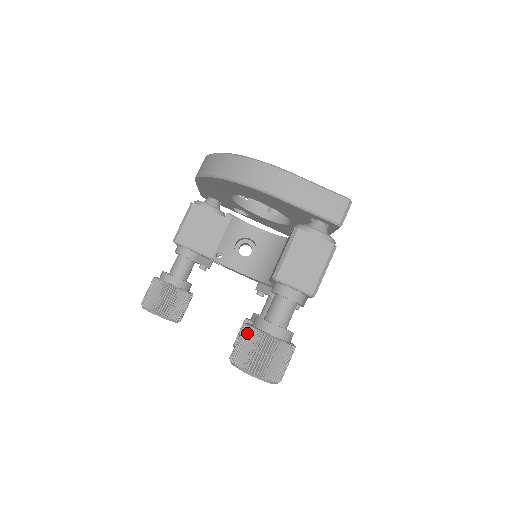
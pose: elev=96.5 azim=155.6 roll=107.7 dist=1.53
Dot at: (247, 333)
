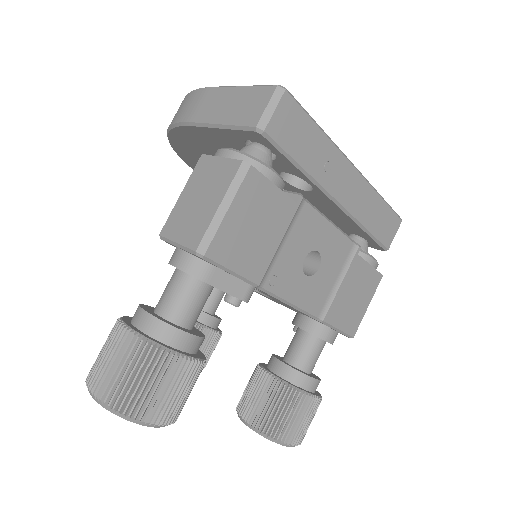
Dot at: occluded
